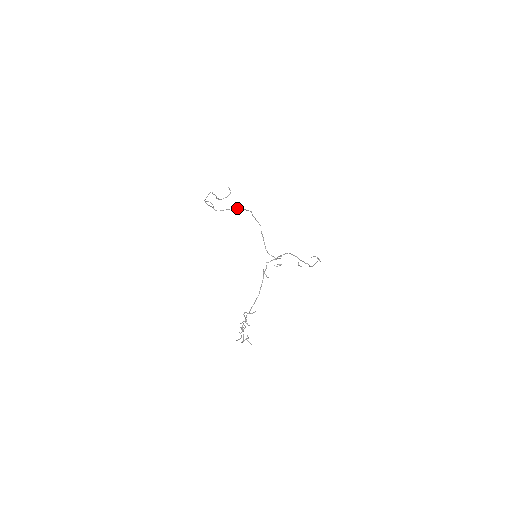
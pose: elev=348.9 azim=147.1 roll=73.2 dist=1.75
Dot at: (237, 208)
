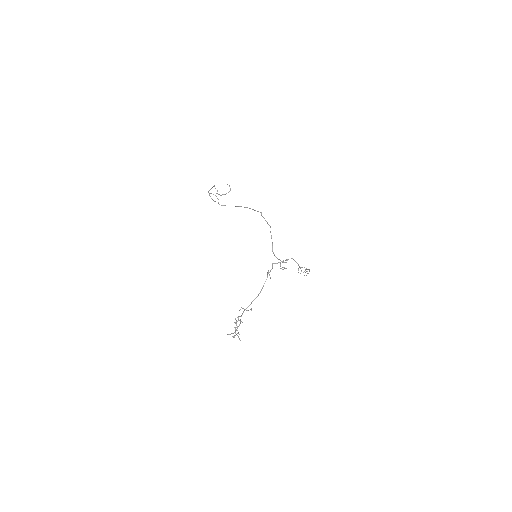
Dot at: occluded
